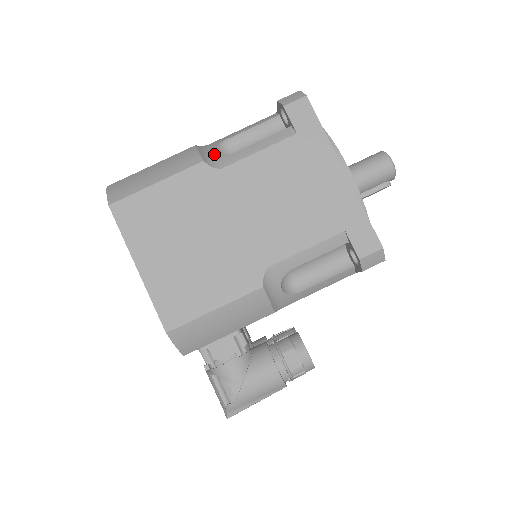
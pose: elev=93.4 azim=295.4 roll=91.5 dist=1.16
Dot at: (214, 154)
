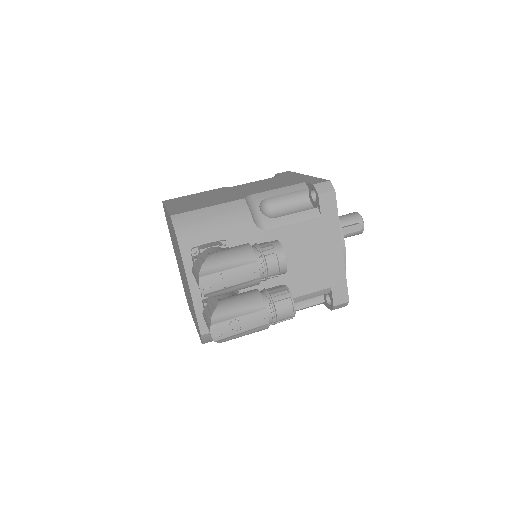
Dot at: occluded
